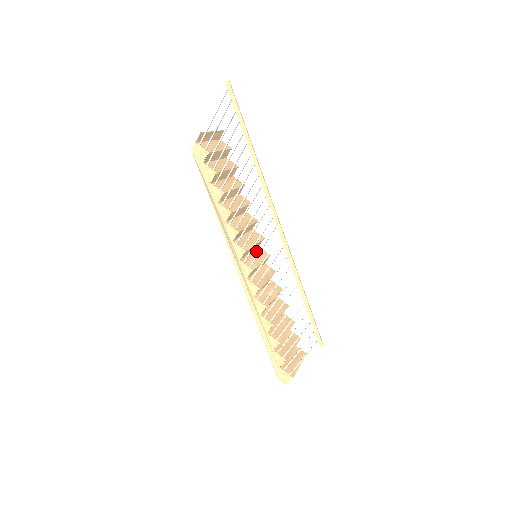
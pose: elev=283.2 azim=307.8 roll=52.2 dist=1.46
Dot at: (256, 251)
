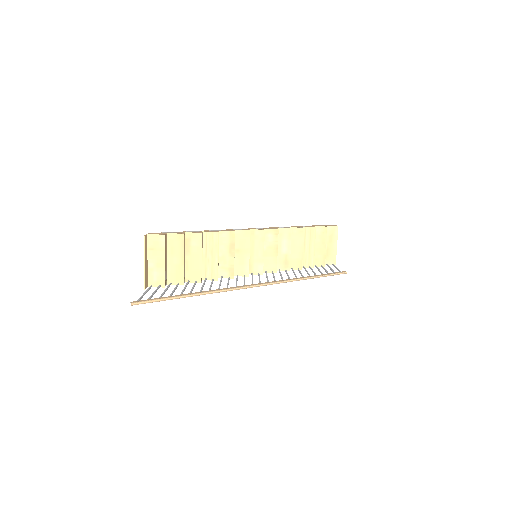
Dot at: (252, 242)
